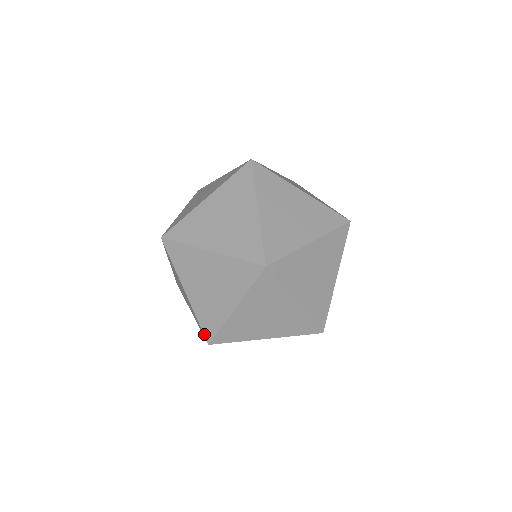
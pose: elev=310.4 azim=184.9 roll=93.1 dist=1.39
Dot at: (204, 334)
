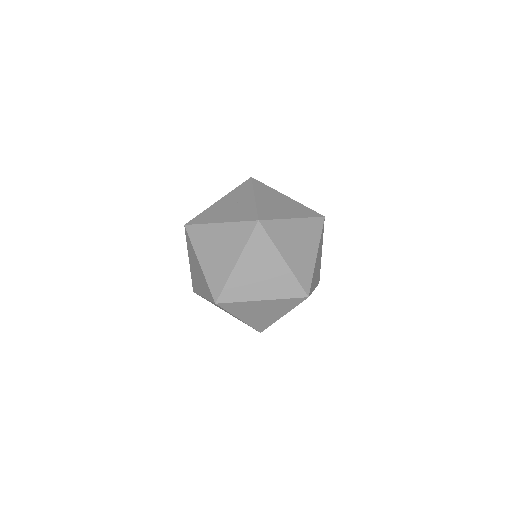
Dot at: occluded
